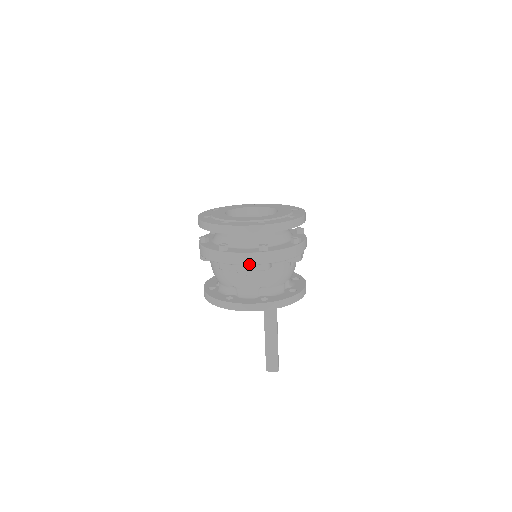
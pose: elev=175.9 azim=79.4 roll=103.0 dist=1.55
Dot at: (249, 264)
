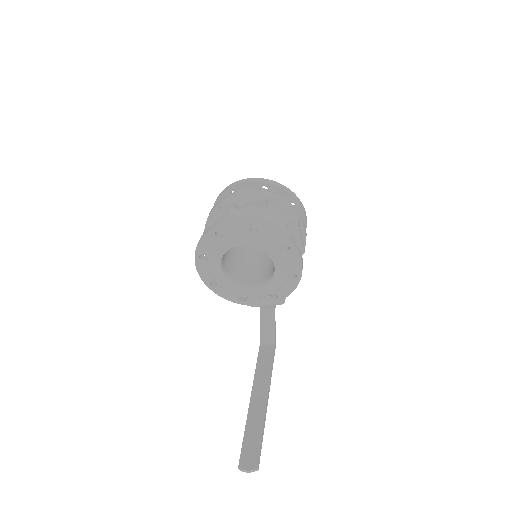
Dot at: (247, 194)
